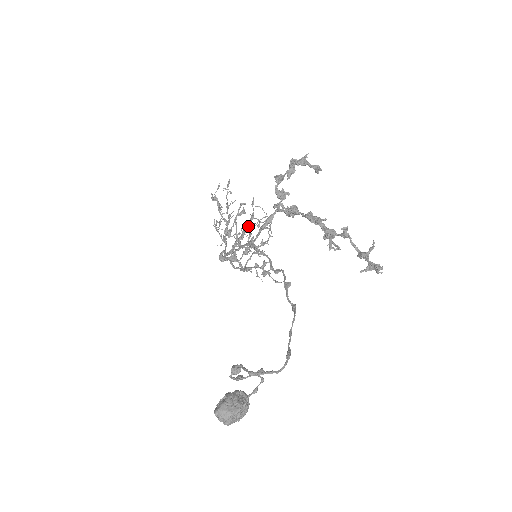
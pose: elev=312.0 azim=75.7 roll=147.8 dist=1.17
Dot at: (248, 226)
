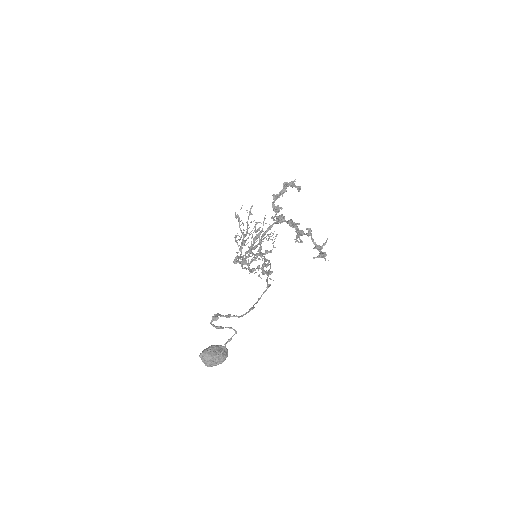
Dot at: (257, 237)
